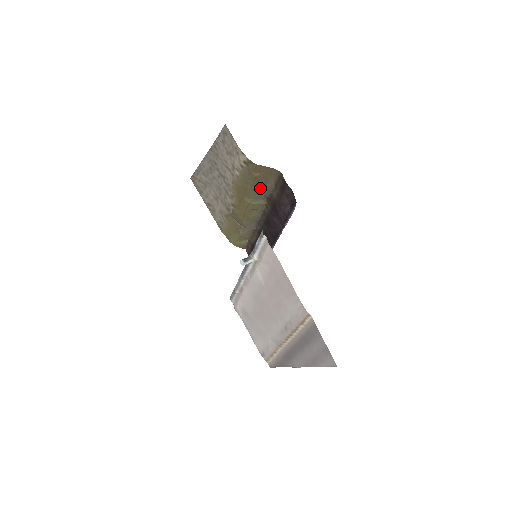
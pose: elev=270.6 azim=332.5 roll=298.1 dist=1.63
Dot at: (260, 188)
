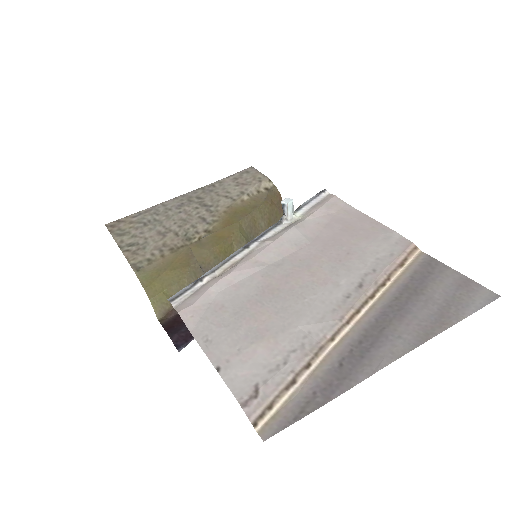
Dot at: (262, 225)
